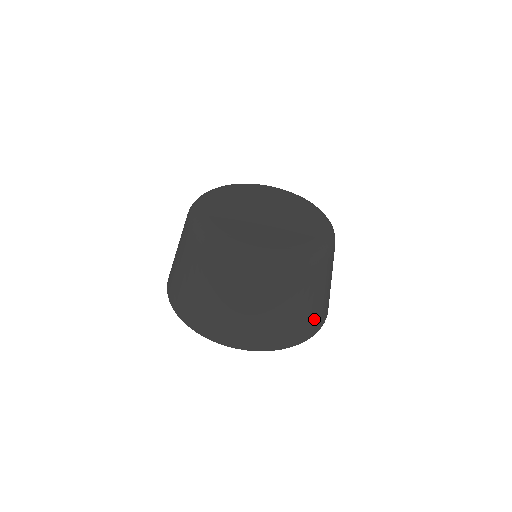
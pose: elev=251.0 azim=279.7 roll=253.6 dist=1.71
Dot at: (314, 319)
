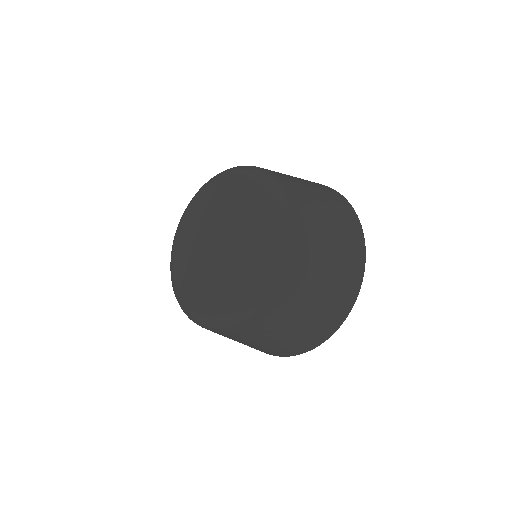
Dot at: (342, 287)
